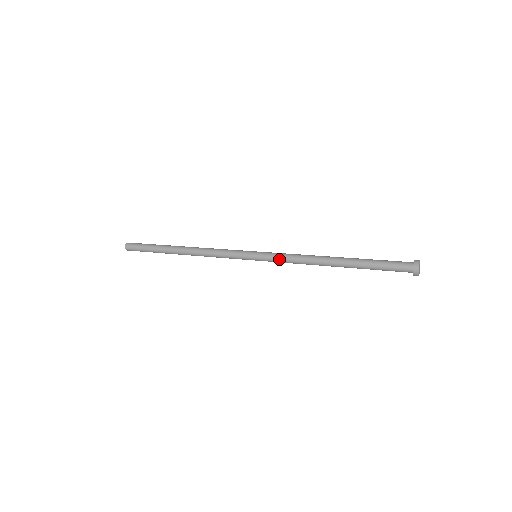
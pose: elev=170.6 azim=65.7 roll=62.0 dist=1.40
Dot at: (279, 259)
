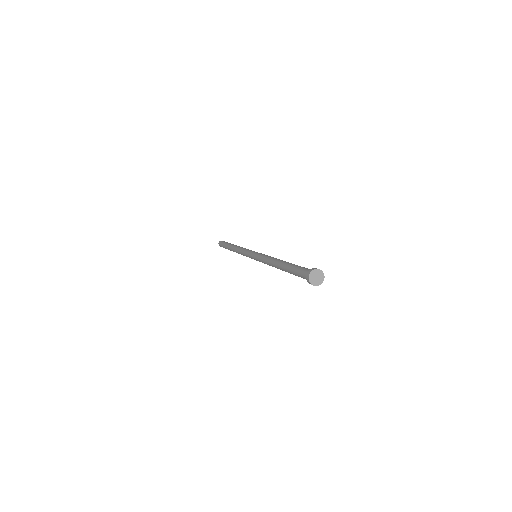
Dot at: occluded
